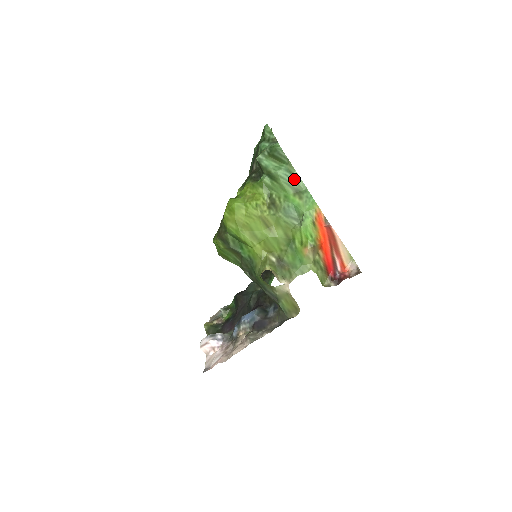
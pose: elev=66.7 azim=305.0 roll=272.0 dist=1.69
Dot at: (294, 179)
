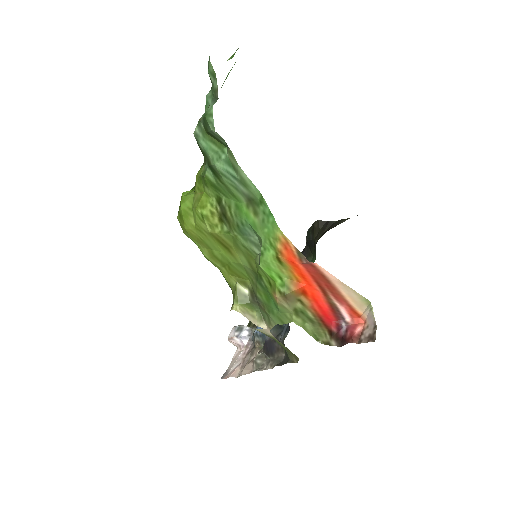
Dot at: (240, 180)
